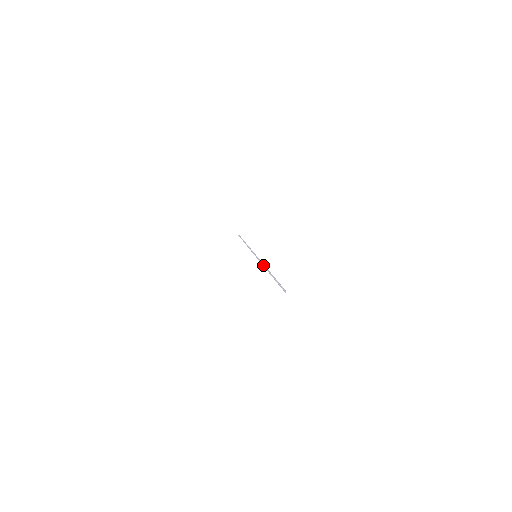
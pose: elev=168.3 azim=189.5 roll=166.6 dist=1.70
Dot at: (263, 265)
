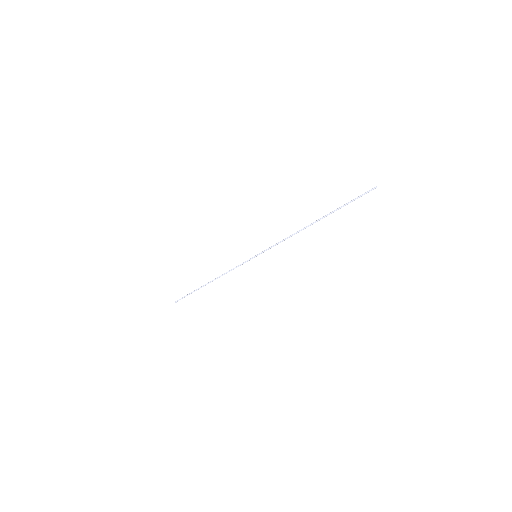
Dot at: (290, 235)
